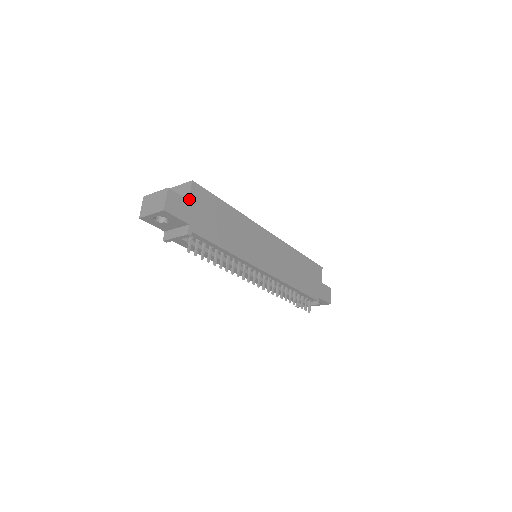
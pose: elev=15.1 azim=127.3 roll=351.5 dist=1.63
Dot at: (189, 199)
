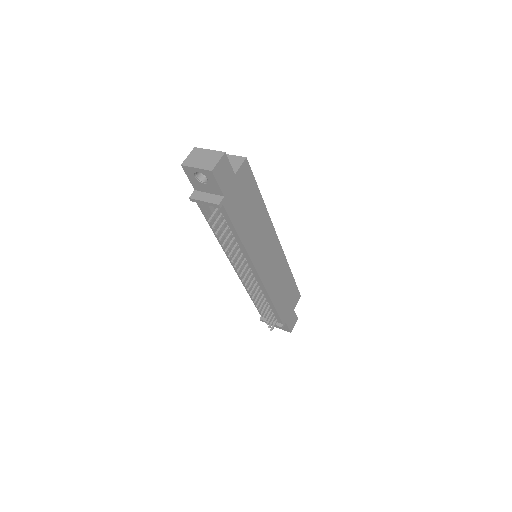
Dot at: (236, 173)
